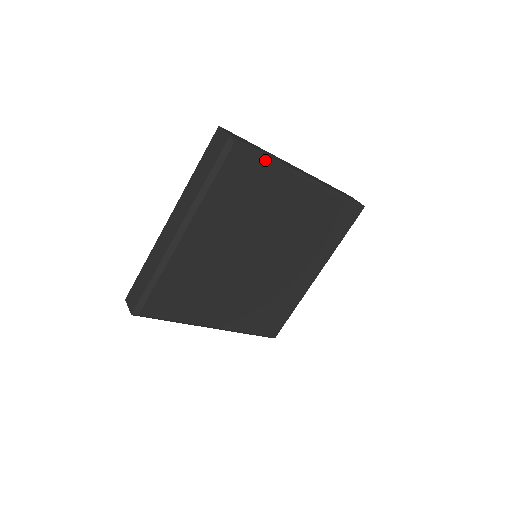
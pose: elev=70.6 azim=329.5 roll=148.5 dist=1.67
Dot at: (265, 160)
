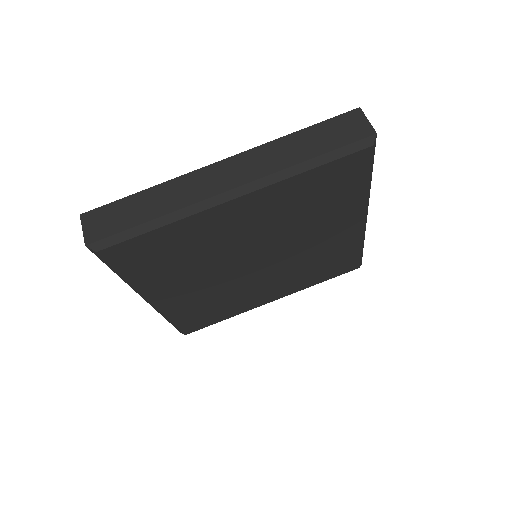
Dot at: (369, 180)
